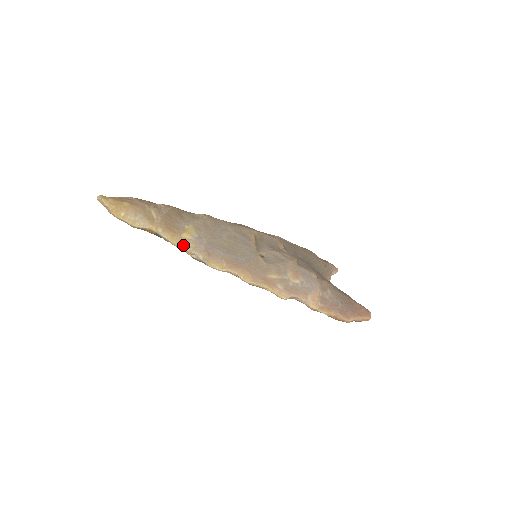
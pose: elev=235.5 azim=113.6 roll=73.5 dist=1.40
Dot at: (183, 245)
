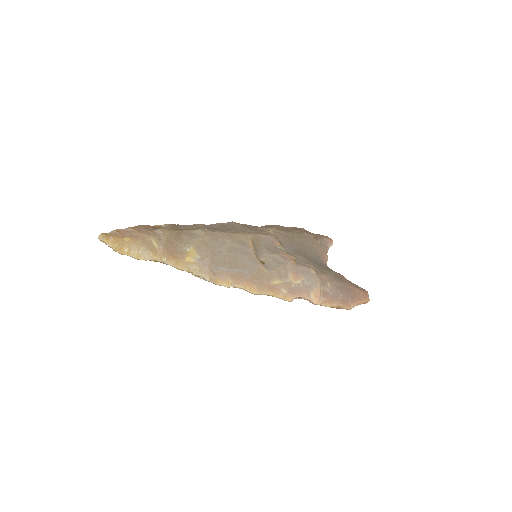
Dot at: (188, 269)
